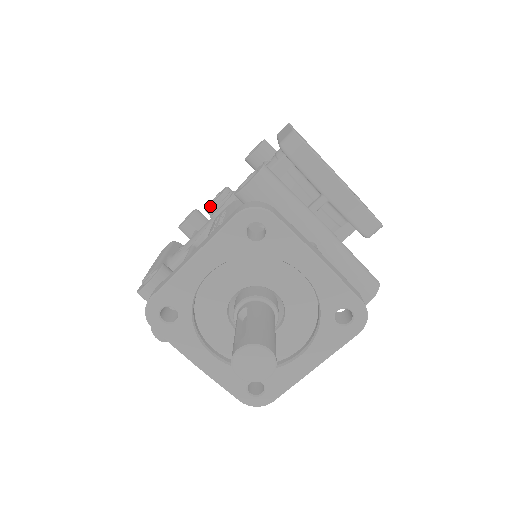
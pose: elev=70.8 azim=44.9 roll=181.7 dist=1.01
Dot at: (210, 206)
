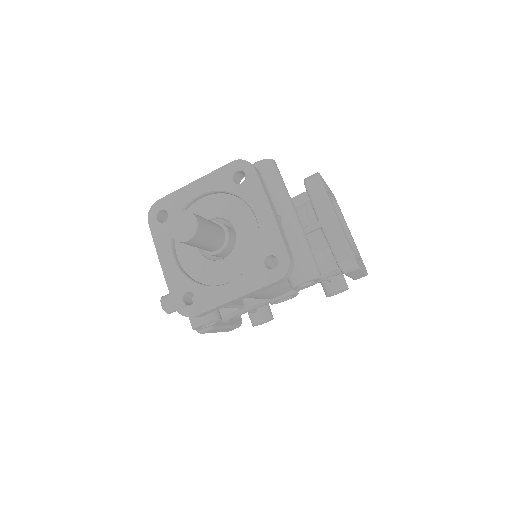
Dot at: occluded
